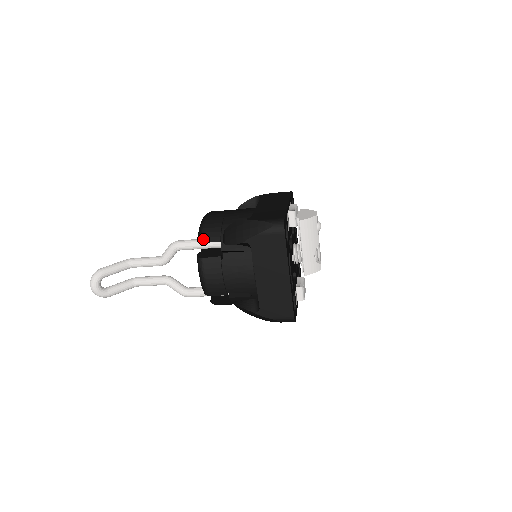
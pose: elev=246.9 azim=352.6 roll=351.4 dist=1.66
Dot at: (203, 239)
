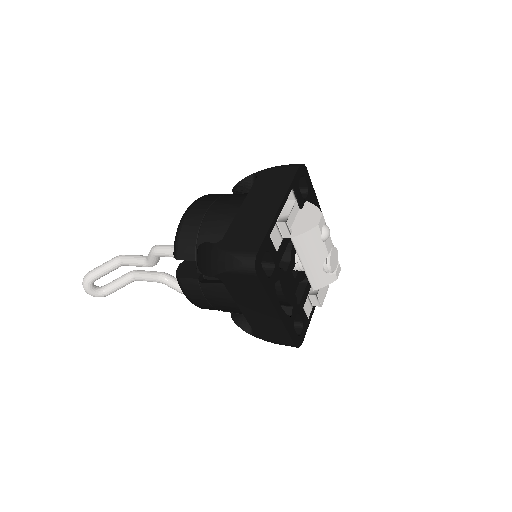
Dot at: (177, 255)
